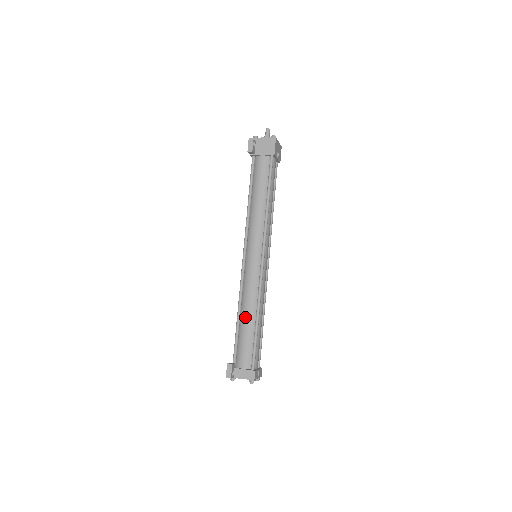
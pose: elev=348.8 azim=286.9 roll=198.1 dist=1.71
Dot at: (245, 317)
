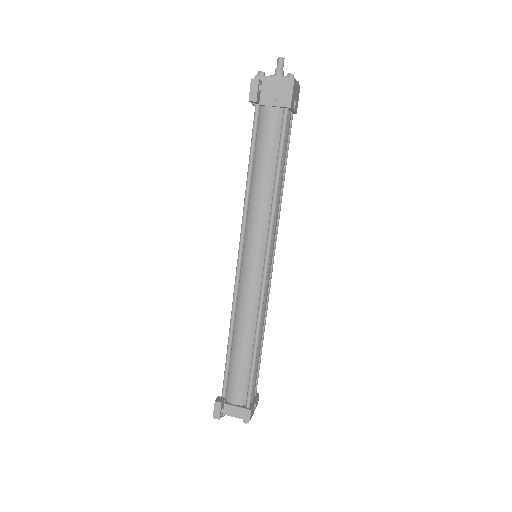
Dot at: (239, 342)
